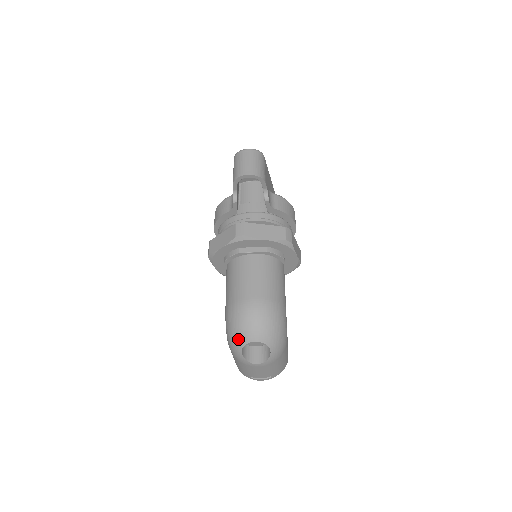
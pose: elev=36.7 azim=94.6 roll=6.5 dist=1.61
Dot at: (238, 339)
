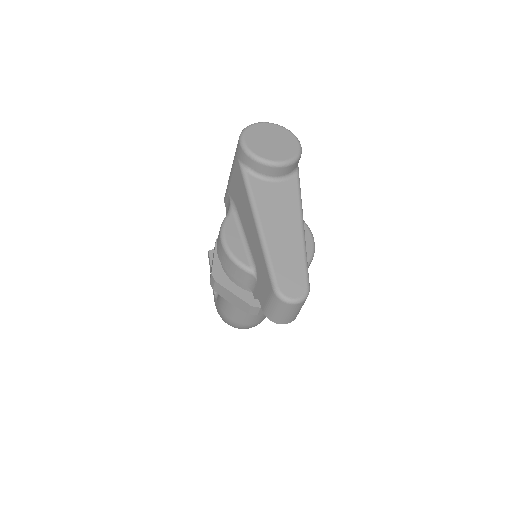
Dot at: occluded
